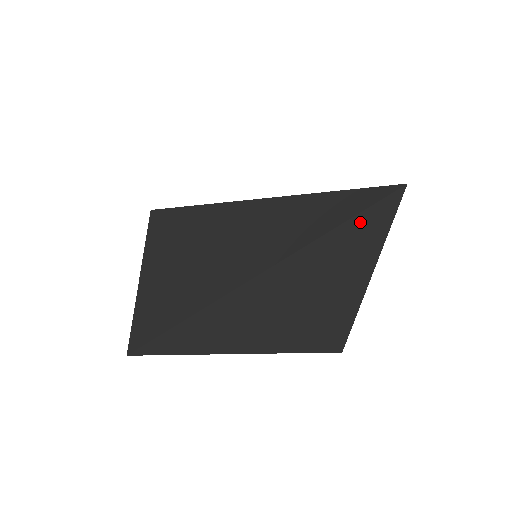
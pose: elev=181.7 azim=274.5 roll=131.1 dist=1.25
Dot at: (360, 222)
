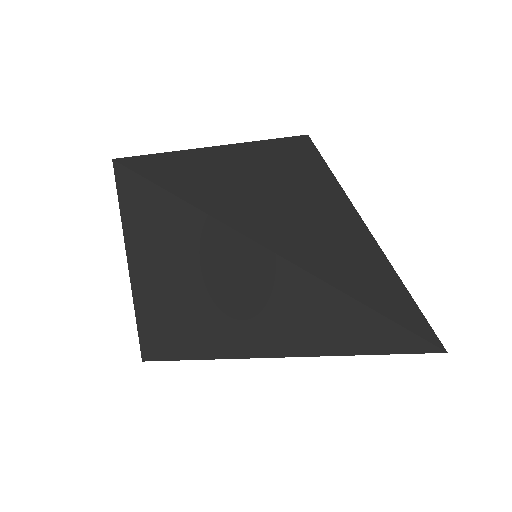
Dot at: occluded
